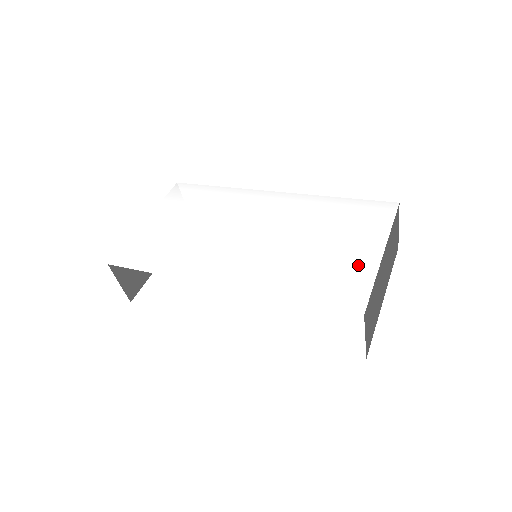
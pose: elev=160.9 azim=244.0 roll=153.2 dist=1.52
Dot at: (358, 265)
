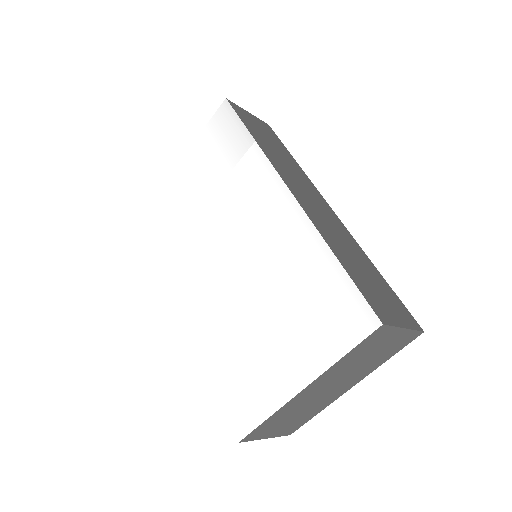
Dot at: (273, 382)
